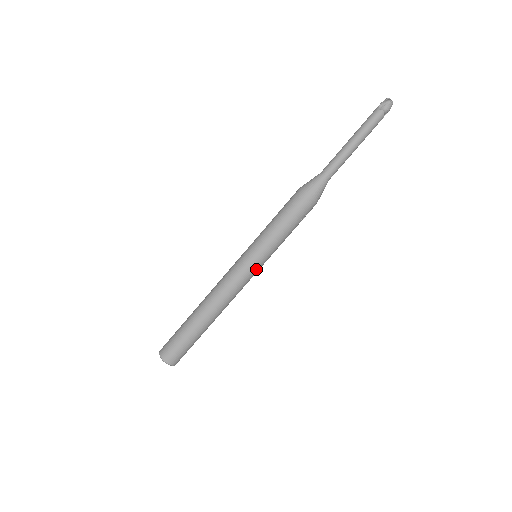
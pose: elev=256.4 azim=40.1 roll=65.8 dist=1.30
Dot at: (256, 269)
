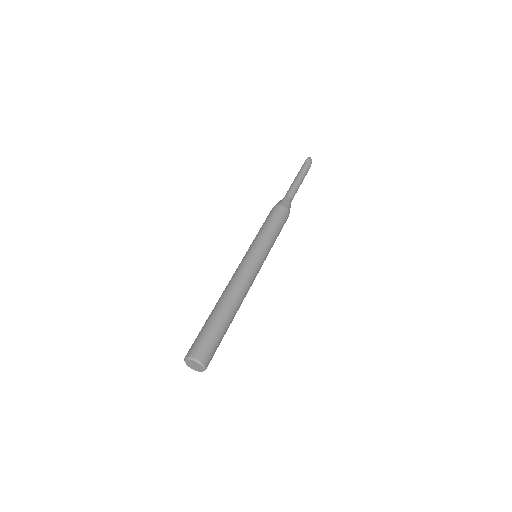
Dot at: (262, 263)
